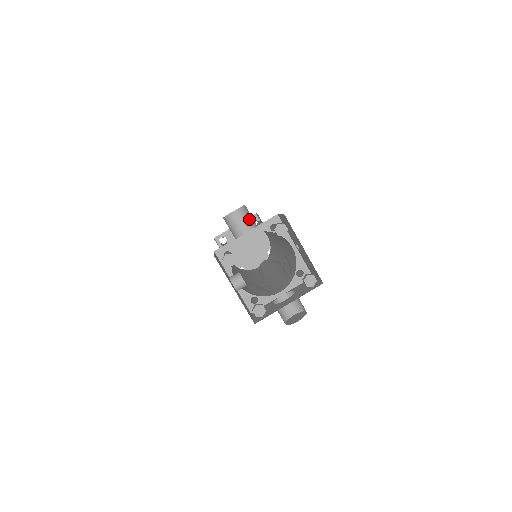
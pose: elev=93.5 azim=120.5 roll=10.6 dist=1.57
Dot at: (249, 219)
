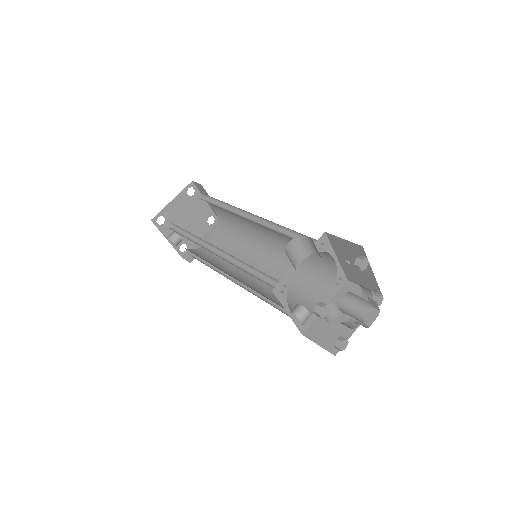
Dot at: (305, 247)
